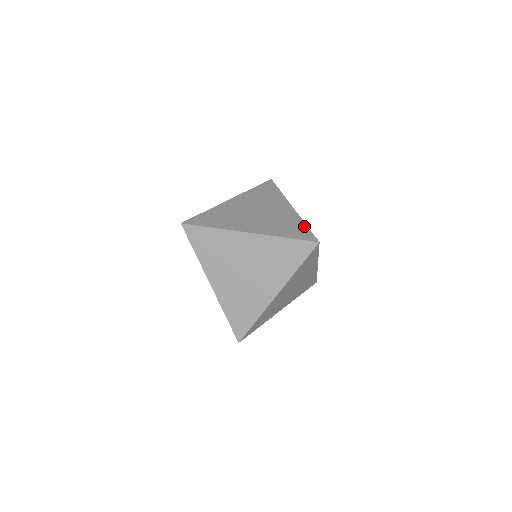
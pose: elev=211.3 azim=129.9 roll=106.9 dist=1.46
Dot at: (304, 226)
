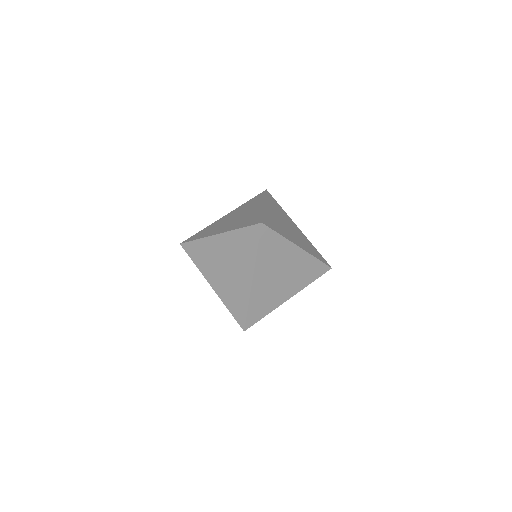
Dot at: occluded
